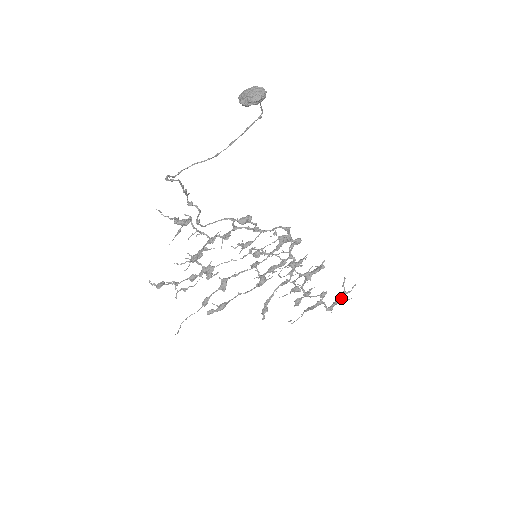
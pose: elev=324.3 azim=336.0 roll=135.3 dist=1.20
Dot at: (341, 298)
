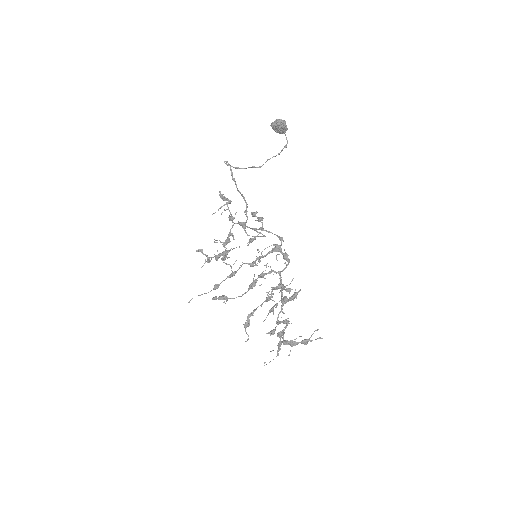
Dot at: (302, 341)
